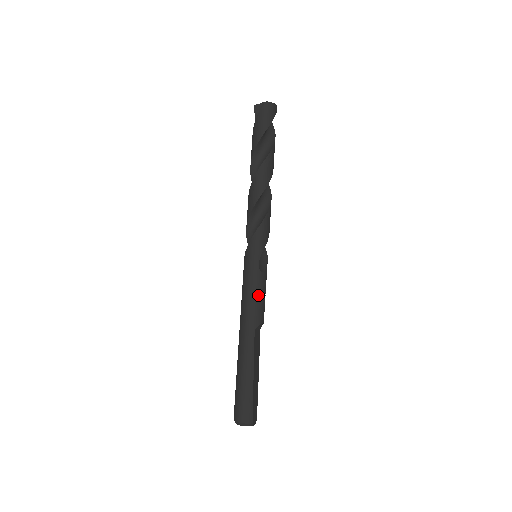
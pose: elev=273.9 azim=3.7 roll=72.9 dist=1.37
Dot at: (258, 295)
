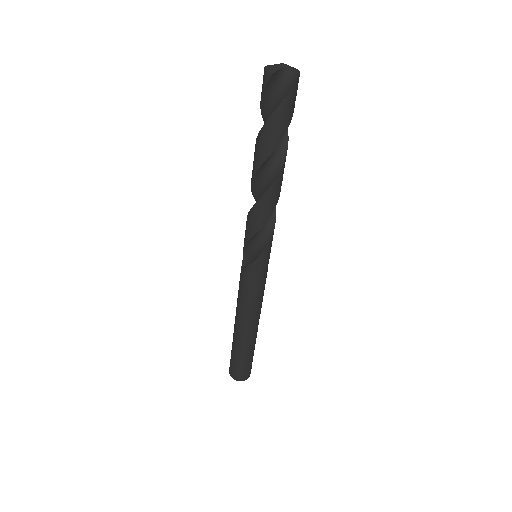
Dot at: occluded
